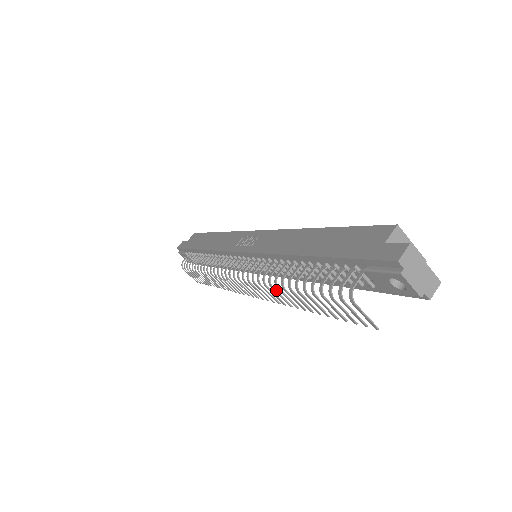
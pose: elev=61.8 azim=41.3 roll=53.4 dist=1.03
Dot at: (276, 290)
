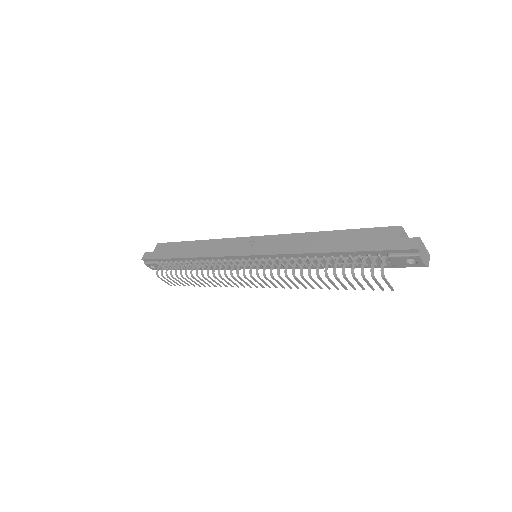
Dot at: (298, 279)
